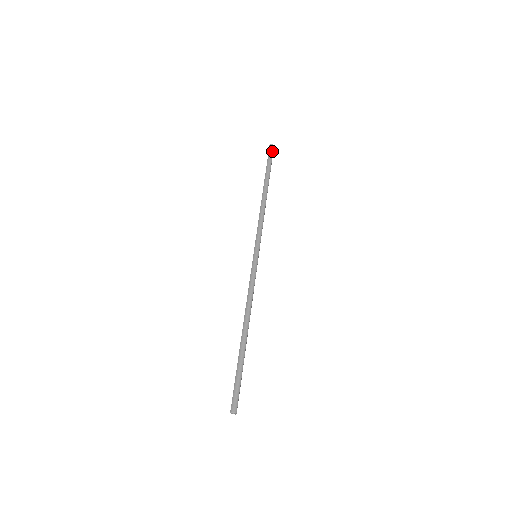
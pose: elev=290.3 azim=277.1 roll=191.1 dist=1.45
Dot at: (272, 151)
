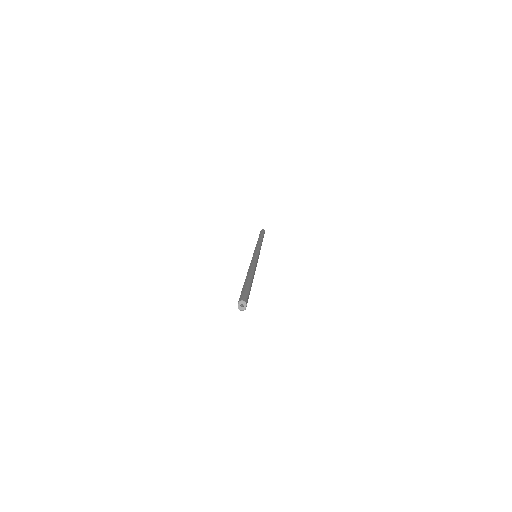
Dot at: (264, 231)
